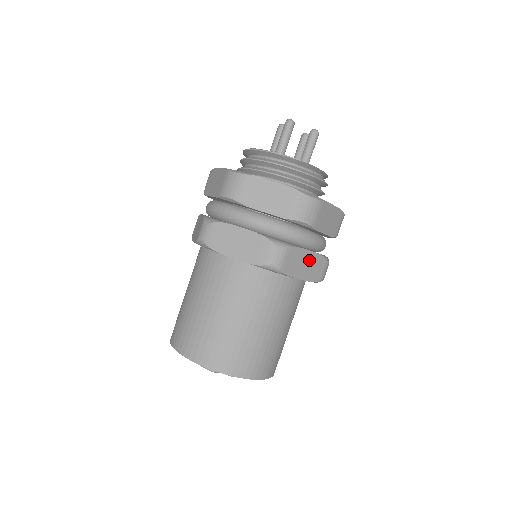
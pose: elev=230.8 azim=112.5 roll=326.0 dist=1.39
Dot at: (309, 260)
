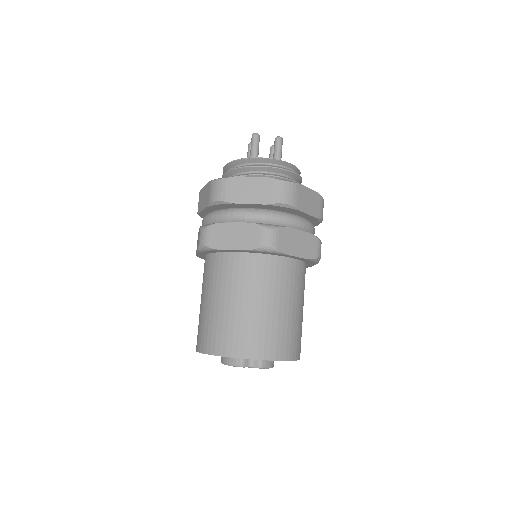
Dot at: (300, 239)
